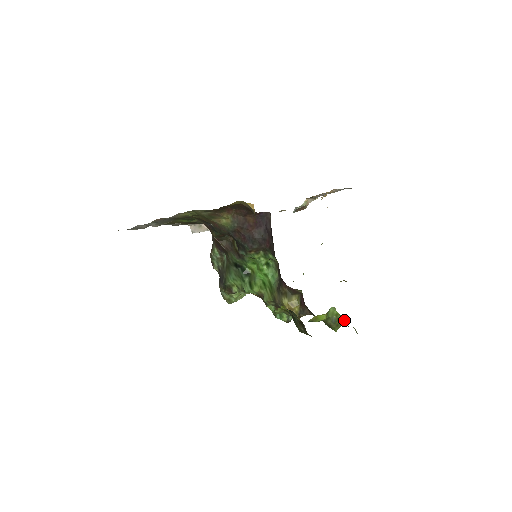
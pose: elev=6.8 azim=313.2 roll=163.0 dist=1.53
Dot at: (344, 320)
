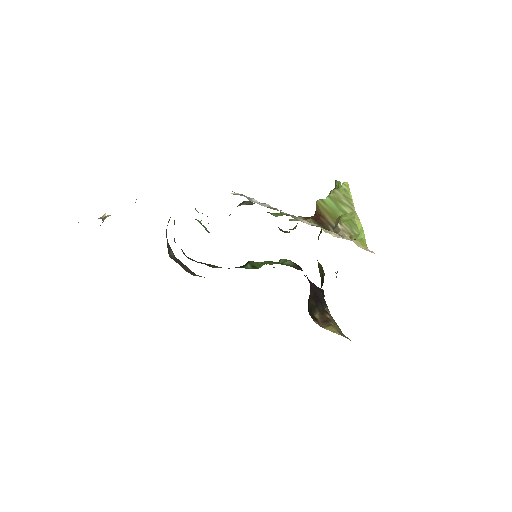
Dot at: occluded
